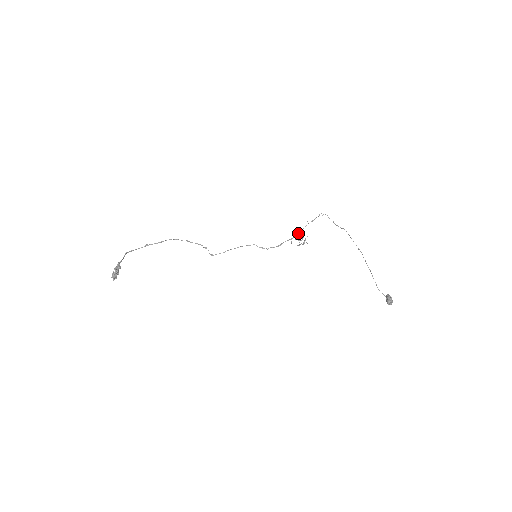
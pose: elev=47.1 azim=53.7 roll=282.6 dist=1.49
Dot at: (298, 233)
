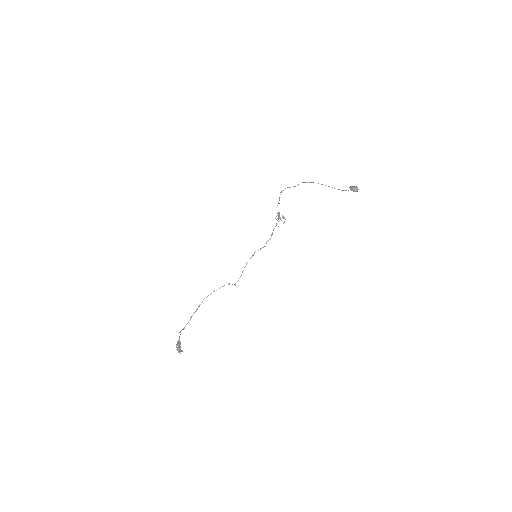
Dot at: occluded
